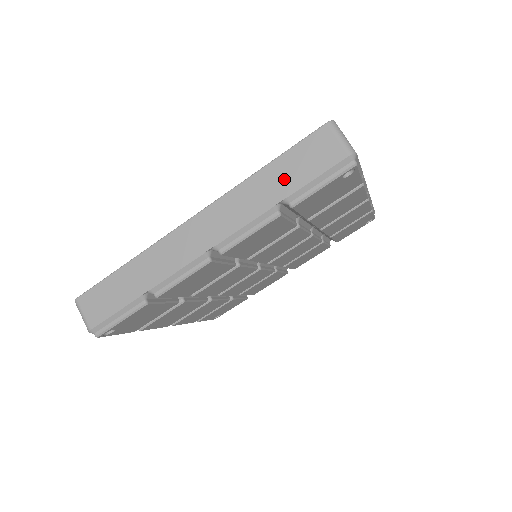
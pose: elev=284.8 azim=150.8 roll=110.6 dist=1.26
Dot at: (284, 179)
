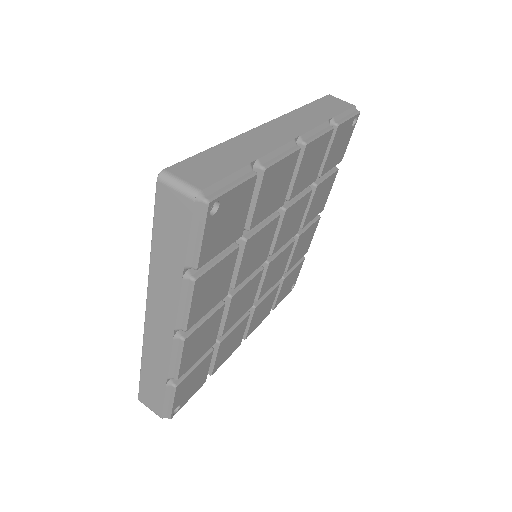
Dot at: (170, 251)
